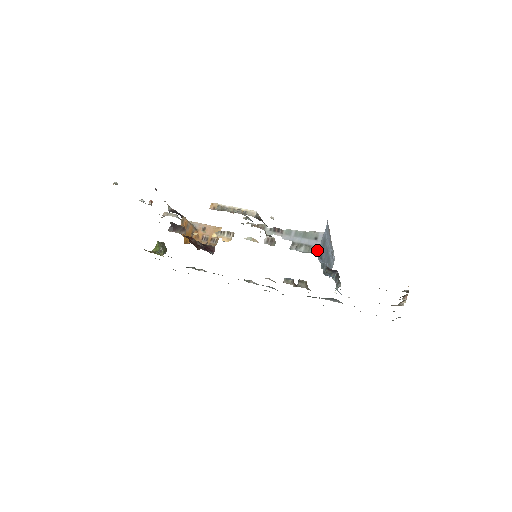
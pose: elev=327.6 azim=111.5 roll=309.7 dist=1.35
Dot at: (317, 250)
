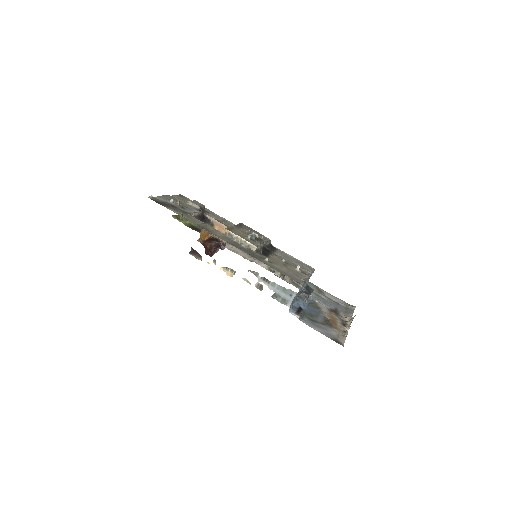
Dot at: (290, 304)
